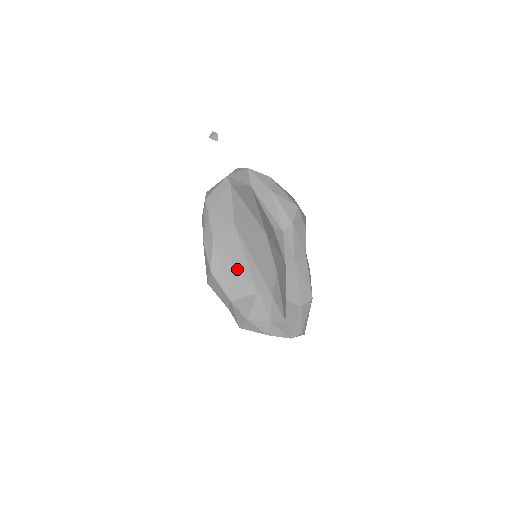
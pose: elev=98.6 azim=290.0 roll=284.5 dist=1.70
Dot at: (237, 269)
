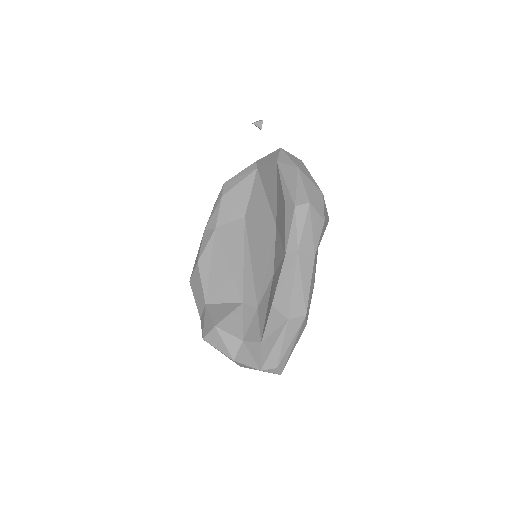
Dot at: (229, 268)
